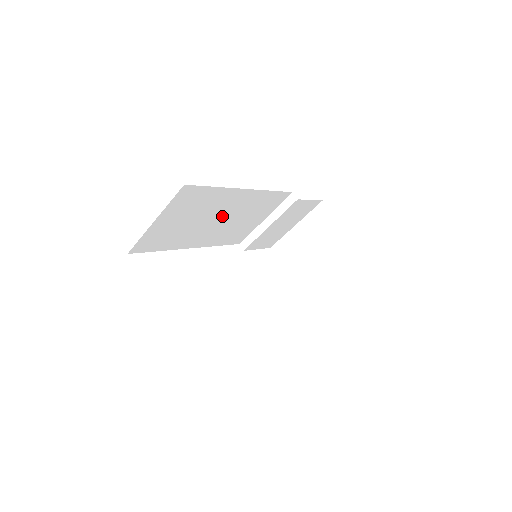
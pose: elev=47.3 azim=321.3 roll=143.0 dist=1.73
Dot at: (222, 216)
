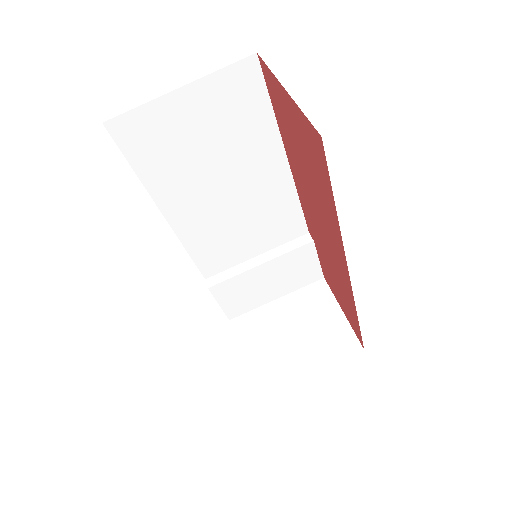
Dot at: (234, 186)
